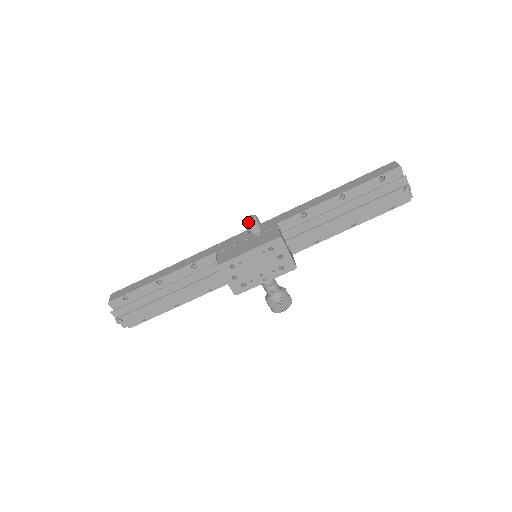
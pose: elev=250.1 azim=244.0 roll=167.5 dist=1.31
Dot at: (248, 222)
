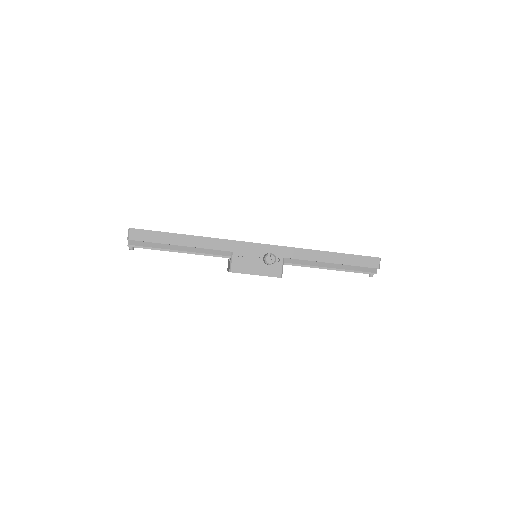
Dot at: (268, 264)
